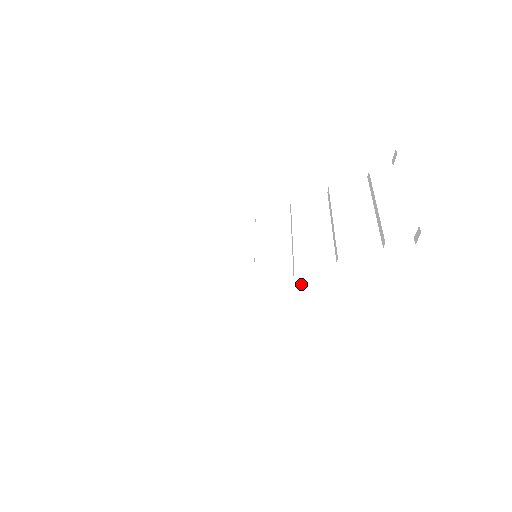
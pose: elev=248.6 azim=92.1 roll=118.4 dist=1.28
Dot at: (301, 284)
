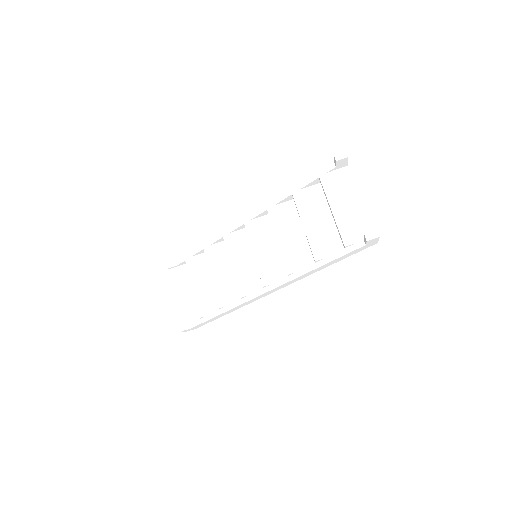
Dot at: (295, 280)
